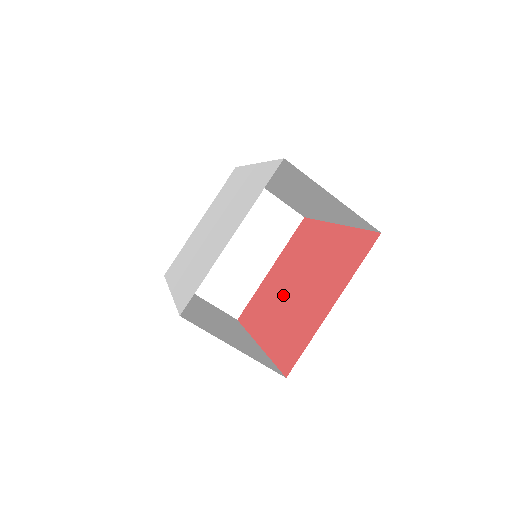
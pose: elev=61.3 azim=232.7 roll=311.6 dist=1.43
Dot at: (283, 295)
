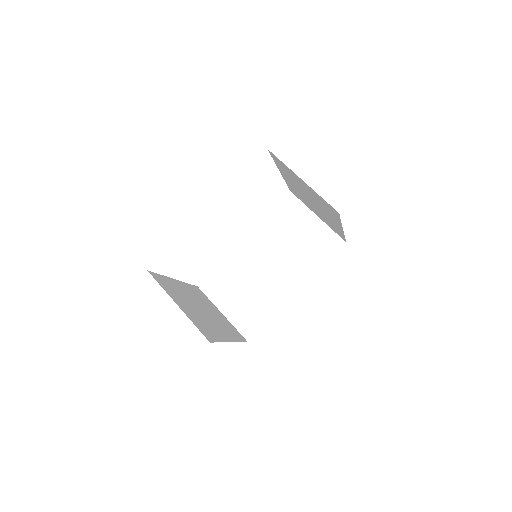
Dot at: occluded
